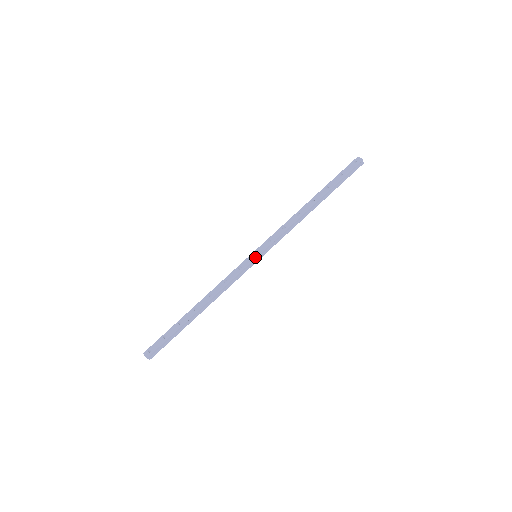
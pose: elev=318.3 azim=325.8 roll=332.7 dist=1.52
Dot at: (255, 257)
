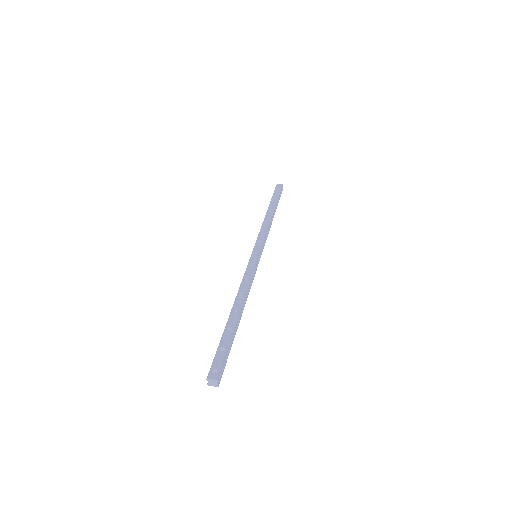
Dot at: (258, 254)
